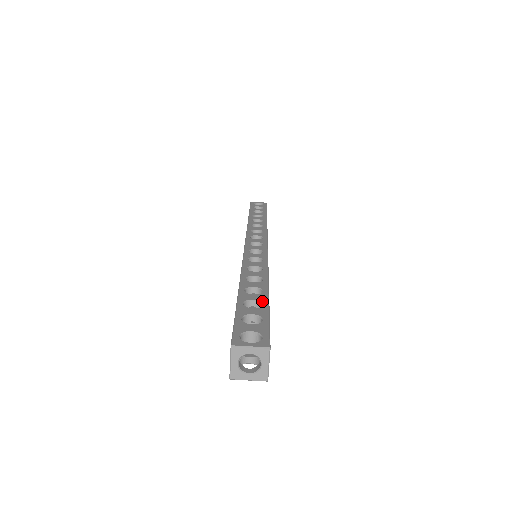
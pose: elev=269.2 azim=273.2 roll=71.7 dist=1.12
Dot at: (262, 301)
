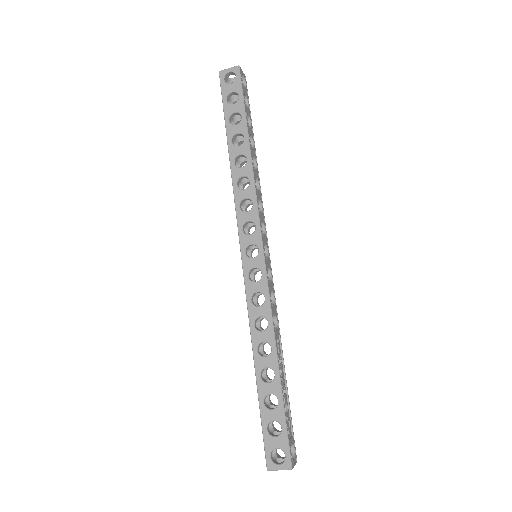
Dot at: (277, 396)
